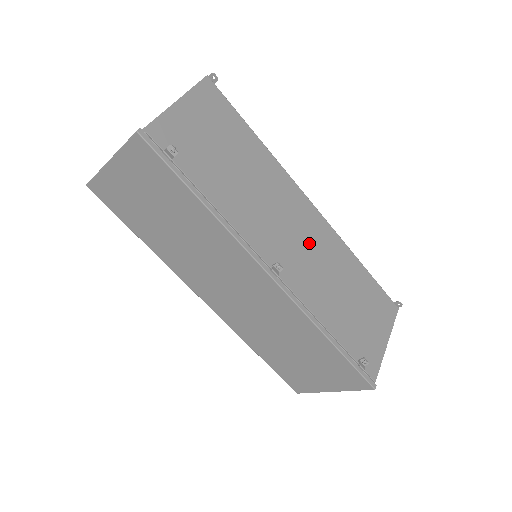
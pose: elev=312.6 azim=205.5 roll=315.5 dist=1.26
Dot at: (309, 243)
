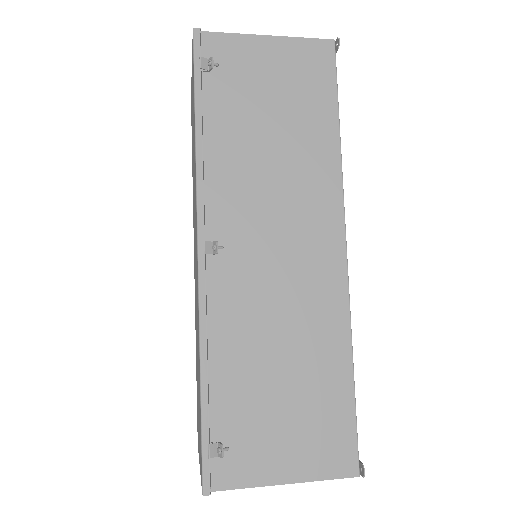
Dot at: (291, 271)
